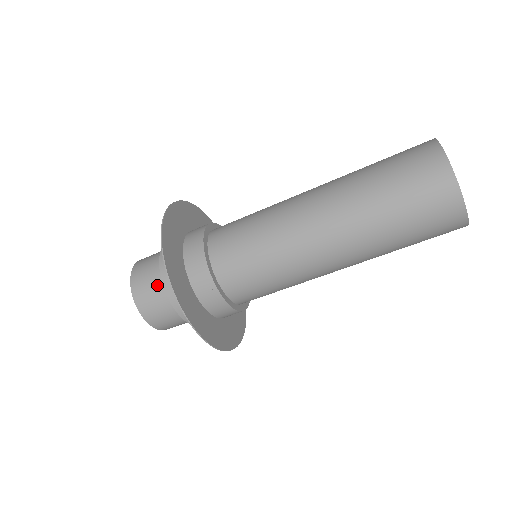
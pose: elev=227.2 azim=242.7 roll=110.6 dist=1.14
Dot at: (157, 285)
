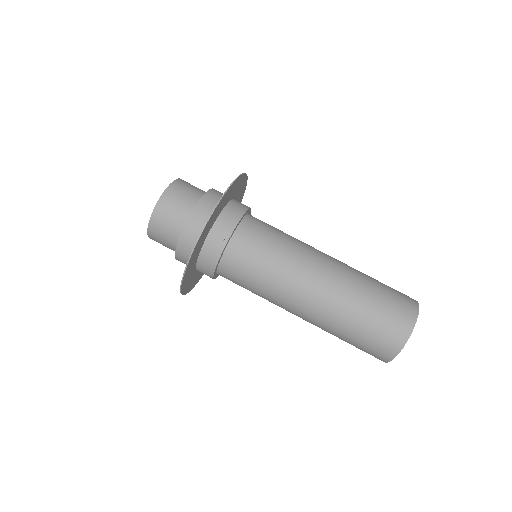
Dot at: (189, 201)
